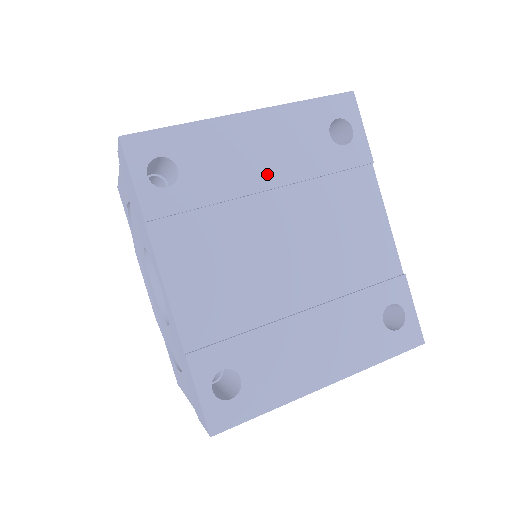
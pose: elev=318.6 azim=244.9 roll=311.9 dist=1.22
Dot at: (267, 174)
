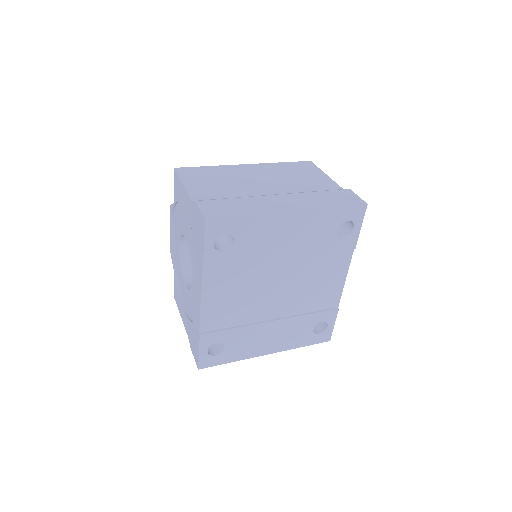
Dot at: (287, 249)
